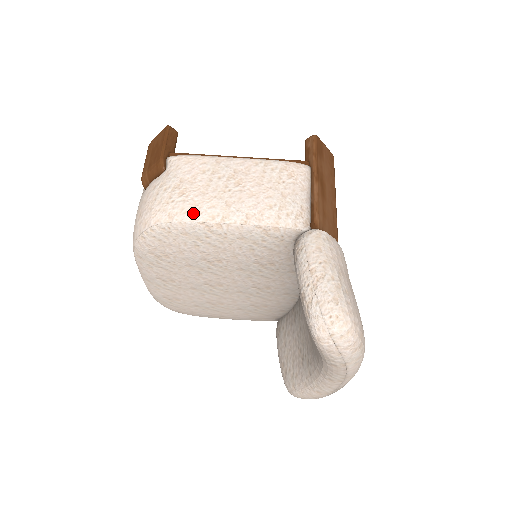
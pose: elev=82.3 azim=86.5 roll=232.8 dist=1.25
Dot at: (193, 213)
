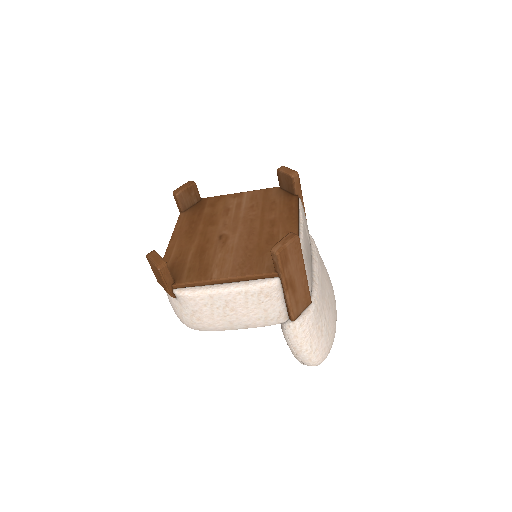
Dot at: (211, 329)
